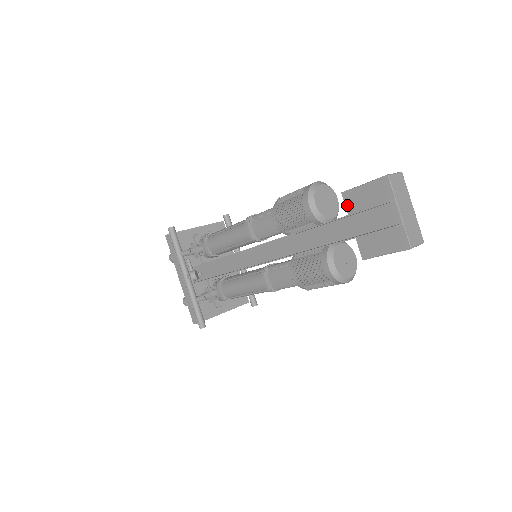
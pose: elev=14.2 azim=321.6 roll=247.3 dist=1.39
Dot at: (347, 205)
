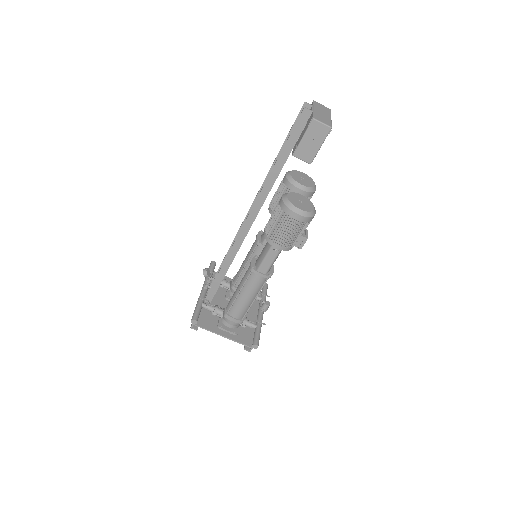
Dot at: occluded
